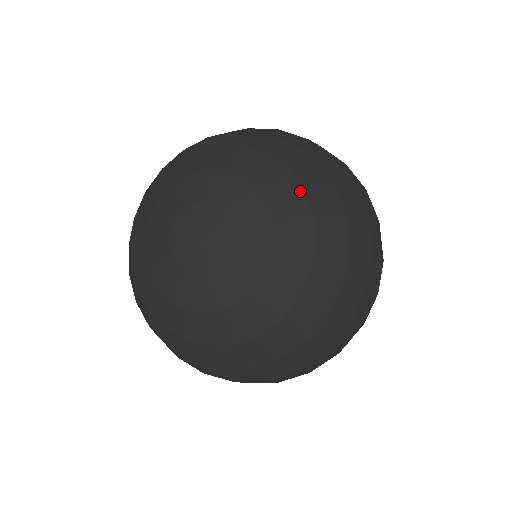
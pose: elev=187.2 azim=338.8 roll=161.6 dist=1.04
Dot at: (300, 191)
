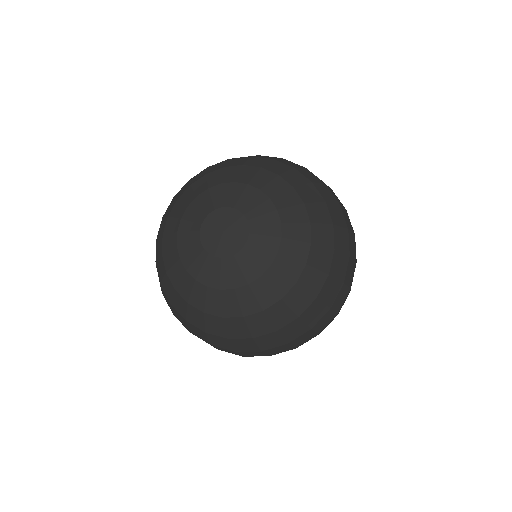
Dot at: (277, 177)
